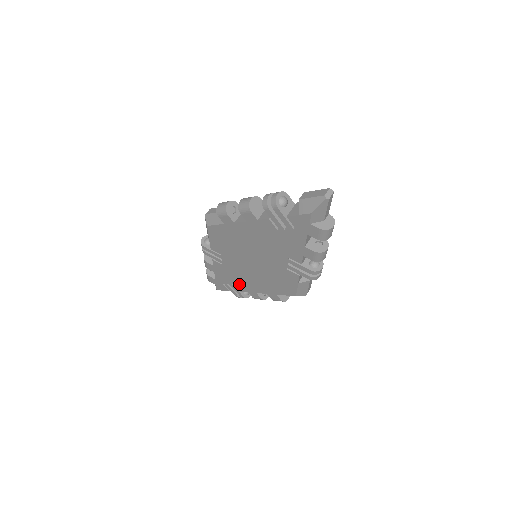
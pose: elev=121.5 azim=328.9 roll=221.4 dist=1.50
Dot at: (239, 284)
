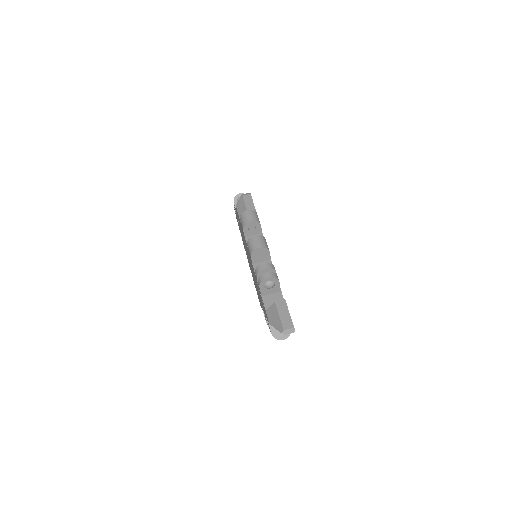
Dot at: occluded
